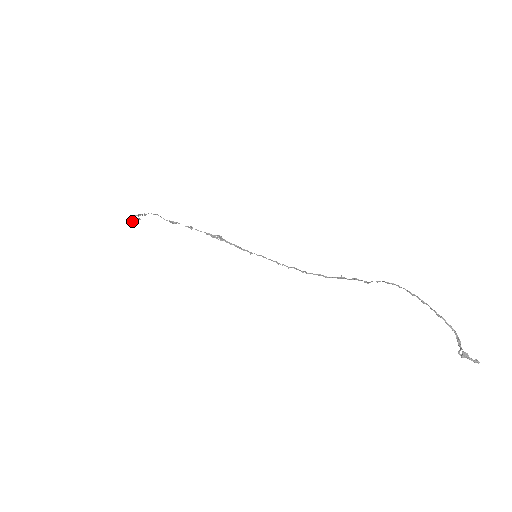
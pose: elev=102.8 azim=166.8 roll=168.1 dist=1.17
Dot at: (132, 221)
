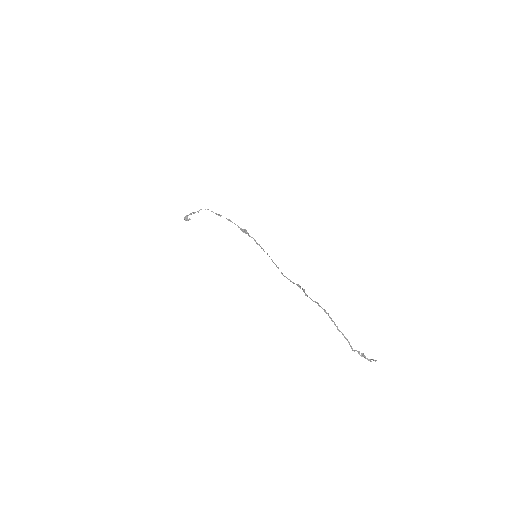
Dot at: (185, 220)
